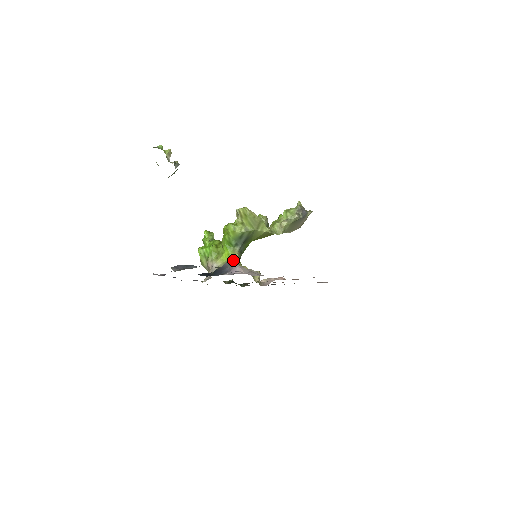
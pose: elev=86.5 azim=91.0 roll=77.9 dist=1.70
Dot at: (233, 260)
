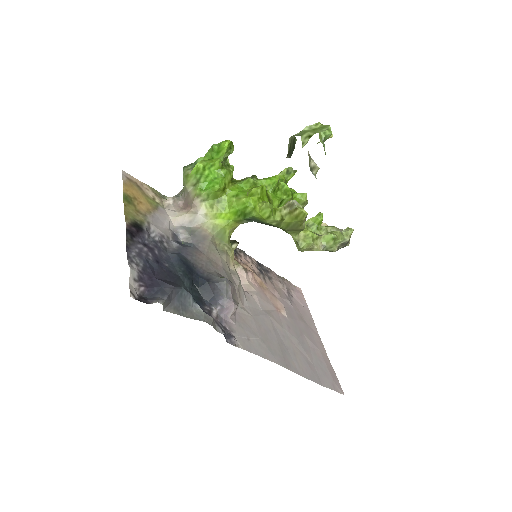
Dot at: (228, 231)
